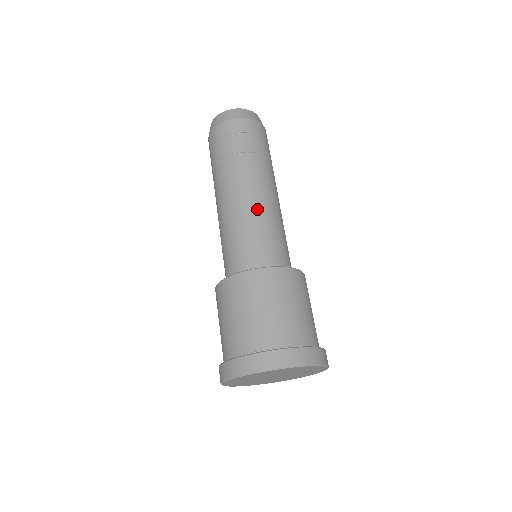
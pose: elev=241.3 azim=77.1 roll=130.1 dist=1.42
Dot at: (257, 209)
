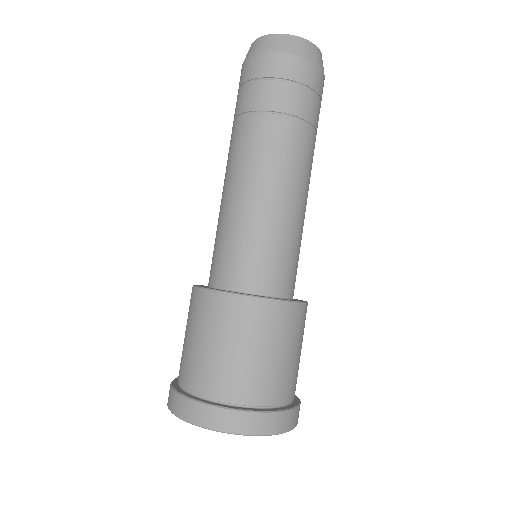
Dot at: (294, 210)
